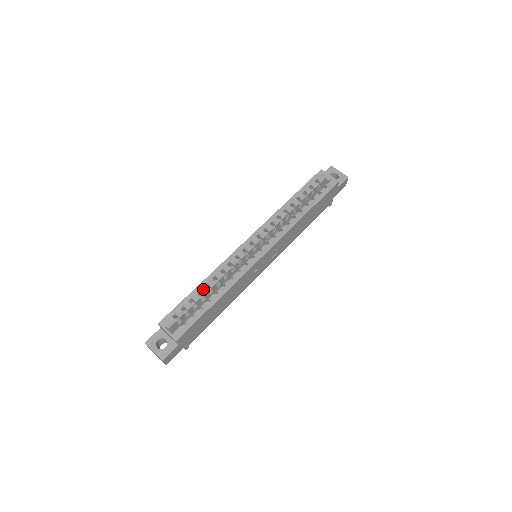
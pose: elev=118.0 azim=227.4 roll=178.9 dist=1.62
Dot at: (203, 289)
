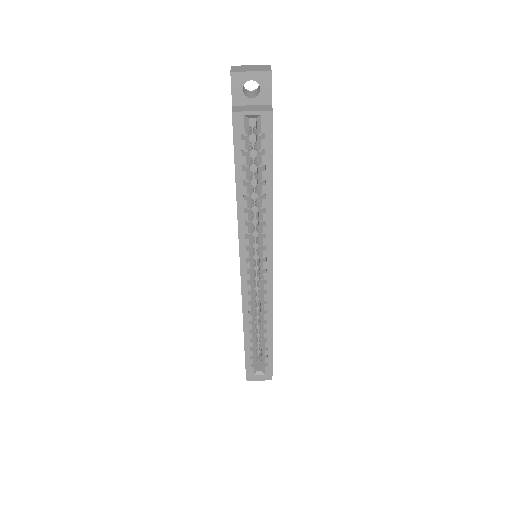
Dot at: (251, 336)
